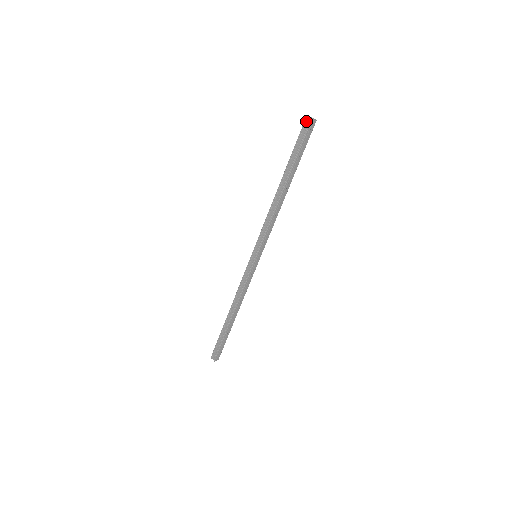
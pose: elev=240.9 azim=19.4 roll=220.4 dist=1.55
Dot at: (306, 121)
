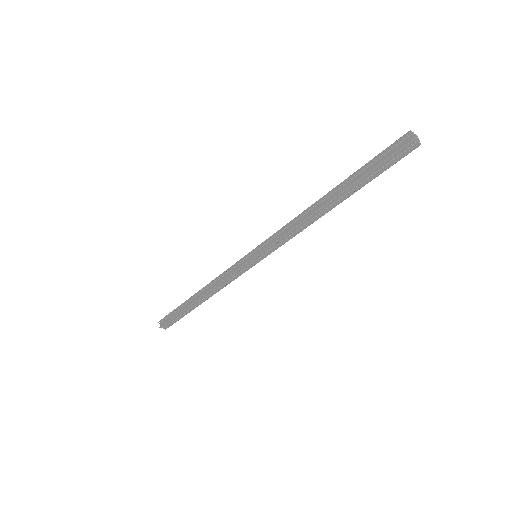
Dot at: (410, 144)
